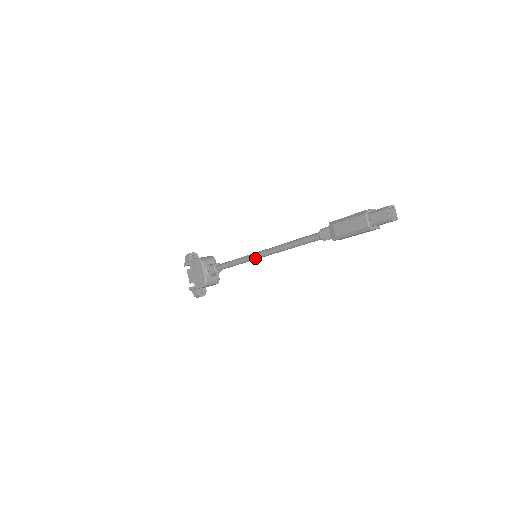
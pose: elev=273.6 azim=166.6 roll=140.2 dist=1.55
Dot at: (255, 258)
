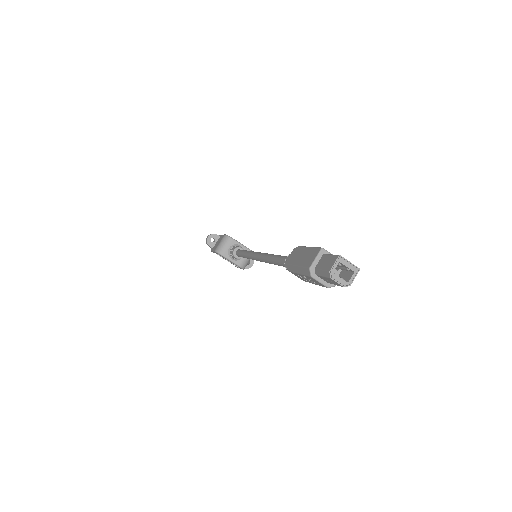
Dot at: occluded
